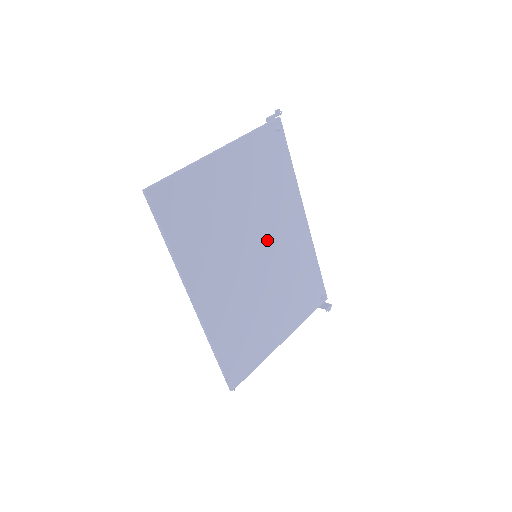
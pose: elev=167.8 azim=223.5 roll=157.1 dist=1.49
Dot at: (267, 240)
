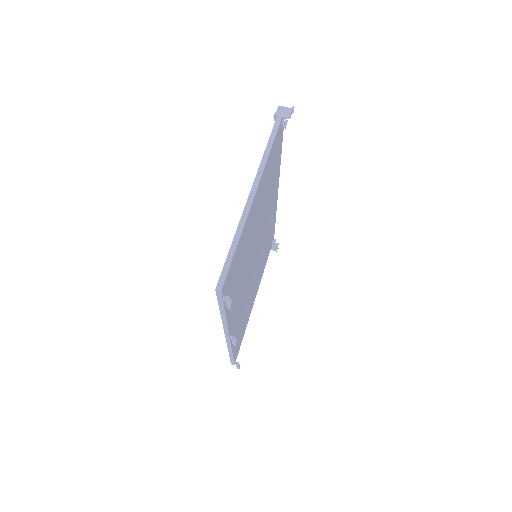
Dot at: (262, 235)
